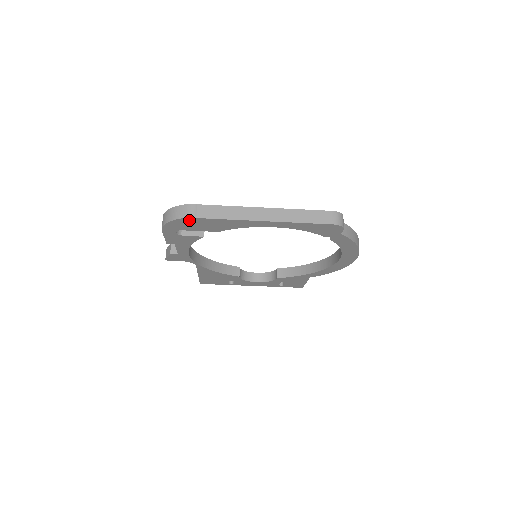
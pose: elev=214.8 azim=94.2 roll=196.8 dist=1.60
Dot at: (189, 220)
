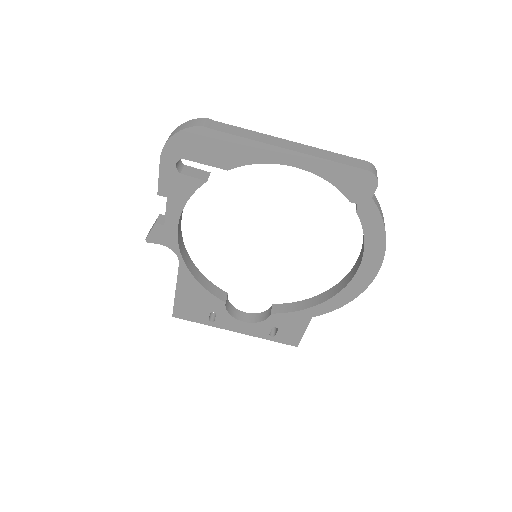
Dot at: (199, 133)
